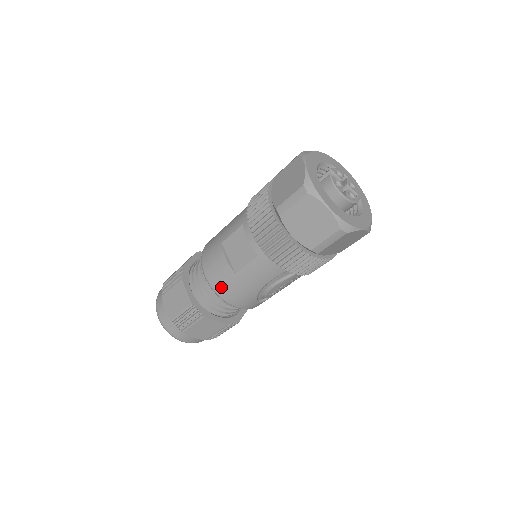
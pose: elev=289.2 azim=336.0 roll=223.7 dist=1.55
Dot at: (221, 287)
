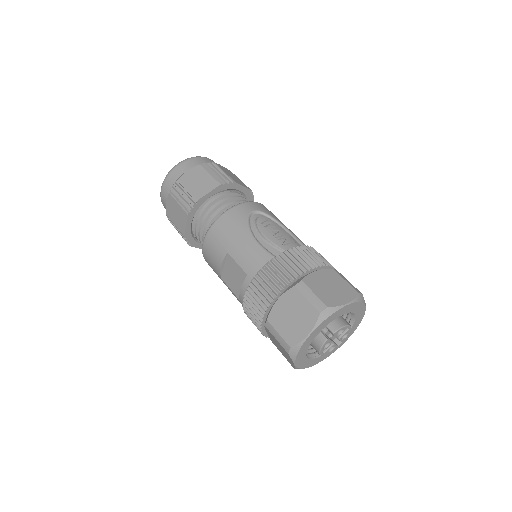
Dot at: (208, 263)
